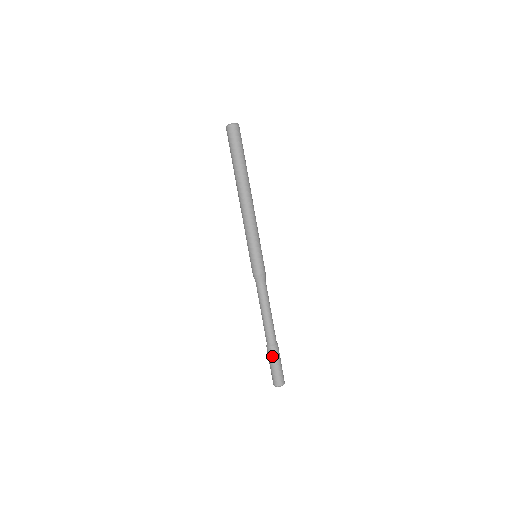
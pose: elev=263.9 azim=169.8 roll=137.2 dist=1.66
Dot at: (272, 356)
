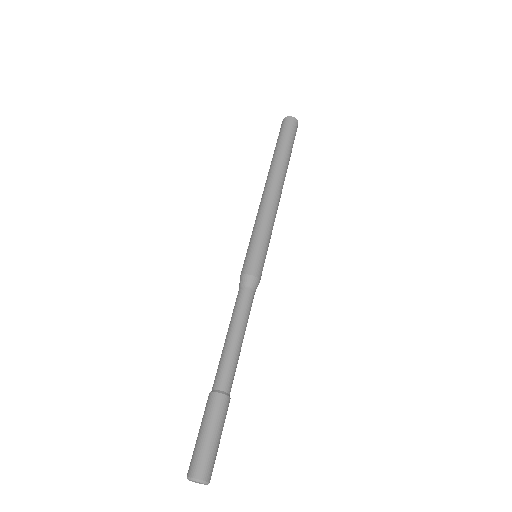
Dot at: (220, 413)
